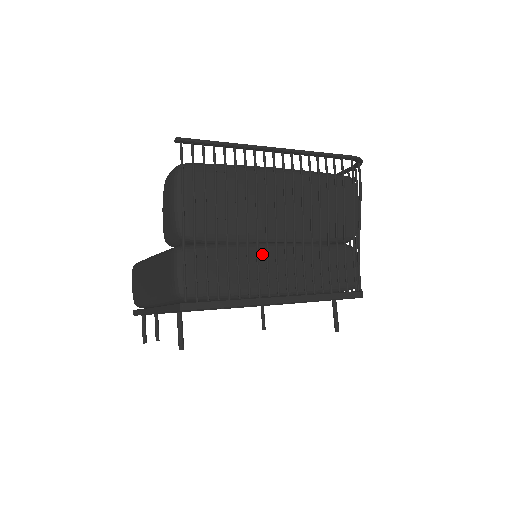
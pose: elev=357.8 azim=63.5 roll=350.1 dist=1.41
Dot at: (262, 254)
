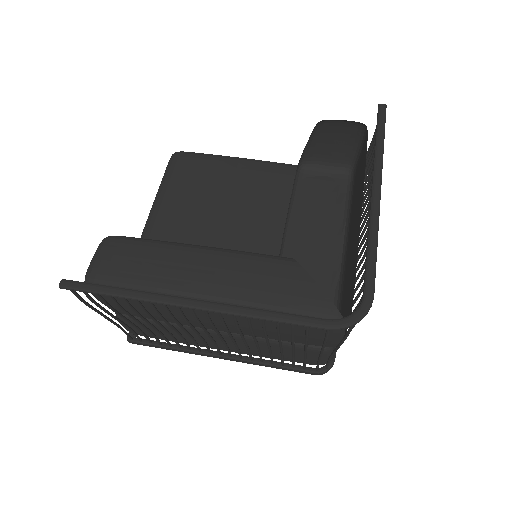
Dot at: (200, 334)
